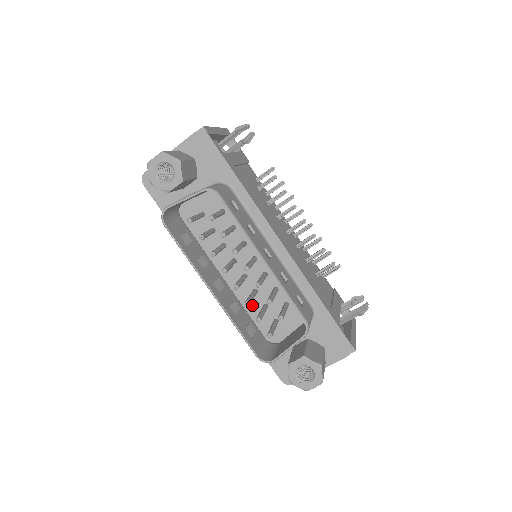
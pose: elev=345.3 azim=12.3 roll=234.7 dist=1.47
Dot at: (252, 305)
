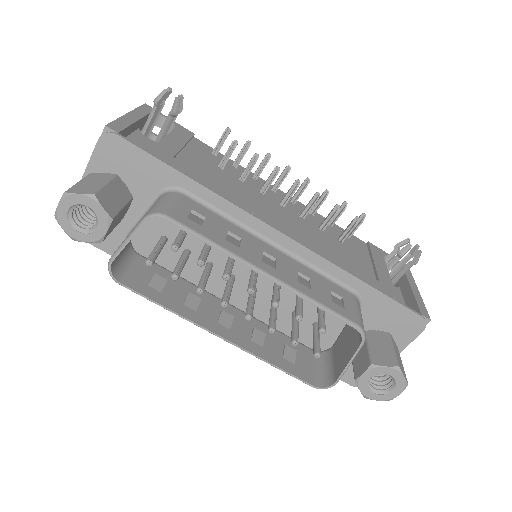
Dot at: (278, 318)
